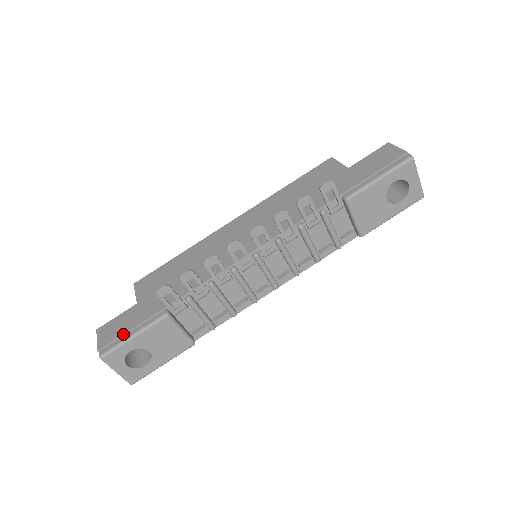
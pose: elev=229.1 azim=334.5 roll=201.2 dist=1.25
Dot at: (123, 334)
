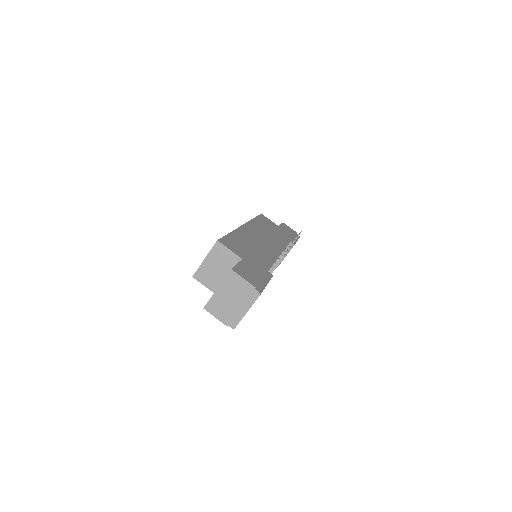
Dot at: (261, 280)
